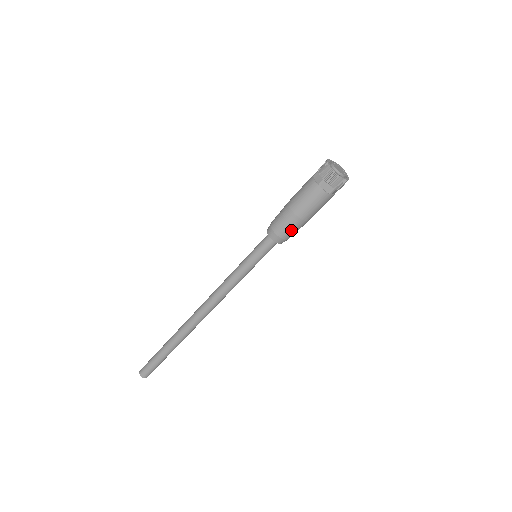
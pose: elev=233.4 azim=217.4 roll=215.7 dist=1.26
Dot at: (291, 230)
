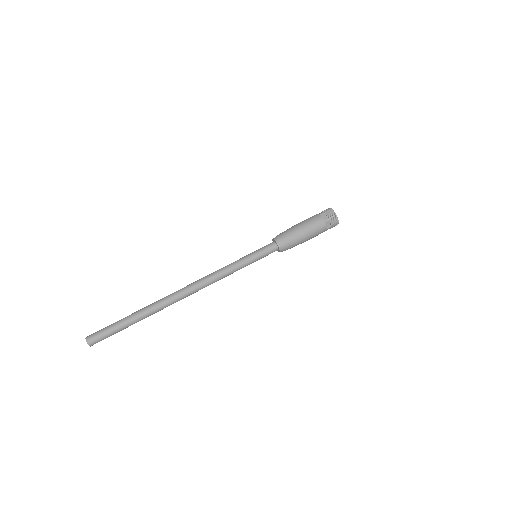
Dot at: (294, 244)
